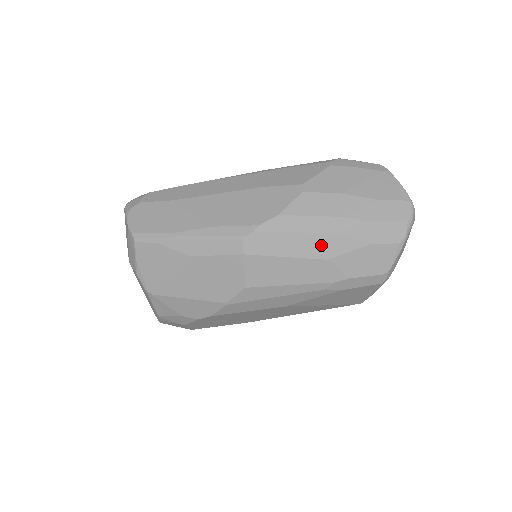
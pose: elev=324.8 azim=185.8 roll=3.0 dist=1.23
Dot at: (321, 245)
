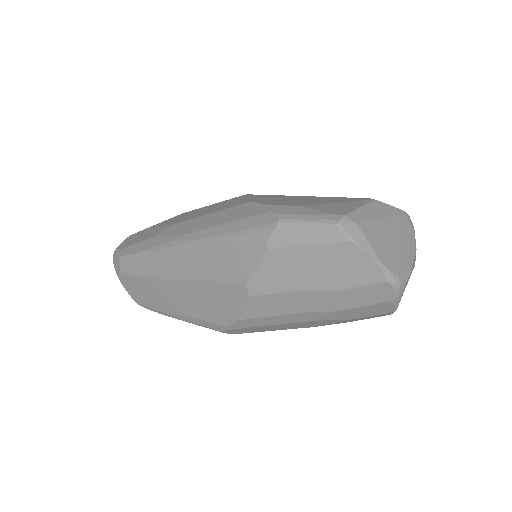
Dot at: (298, 325)
